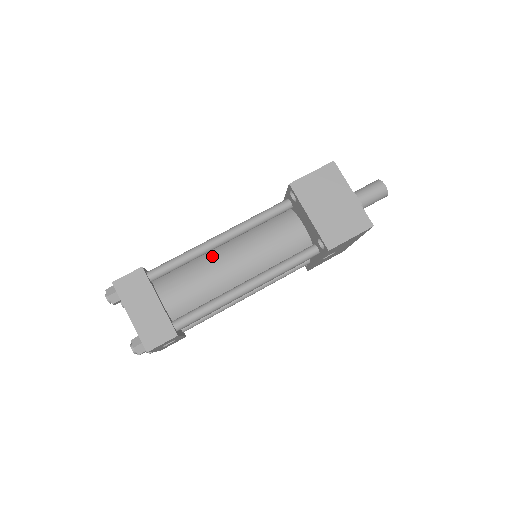
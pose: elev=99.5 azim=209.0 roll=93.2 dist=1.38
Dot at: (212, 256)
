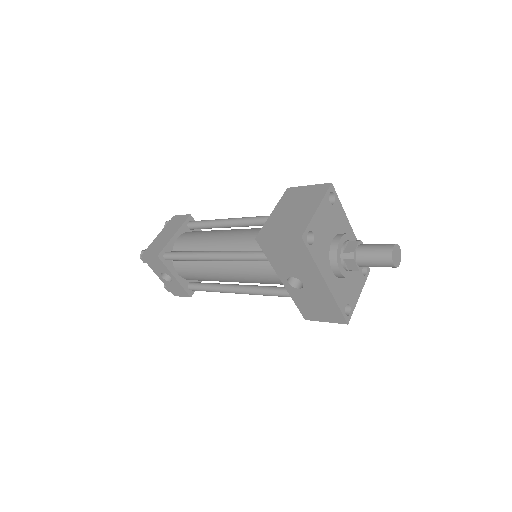
Dot at: (224, 230)
